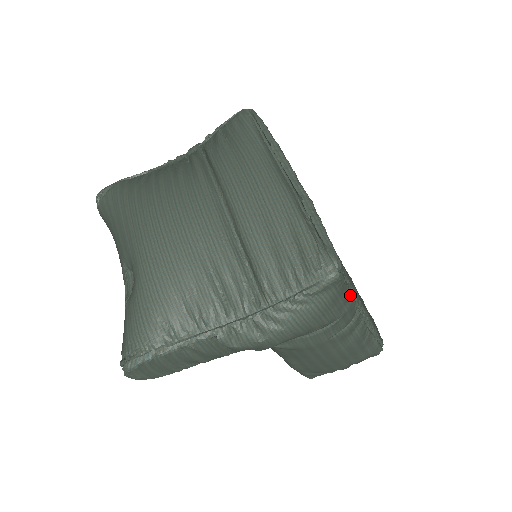
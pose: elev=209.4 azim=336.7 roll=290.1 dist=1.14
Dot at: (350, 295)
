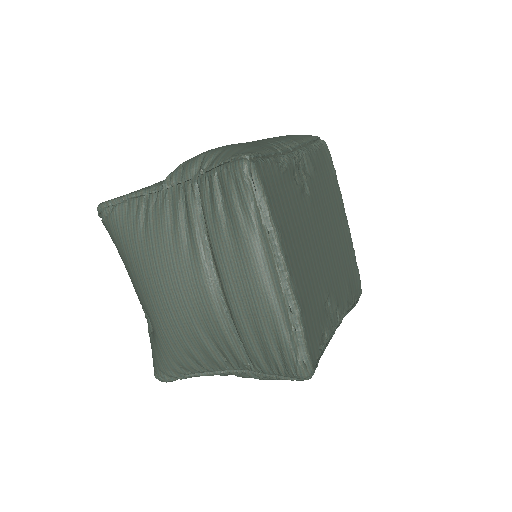
Dot at: (324, 349)
